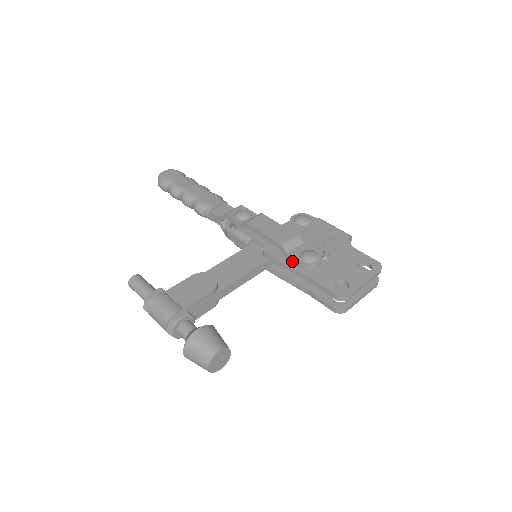
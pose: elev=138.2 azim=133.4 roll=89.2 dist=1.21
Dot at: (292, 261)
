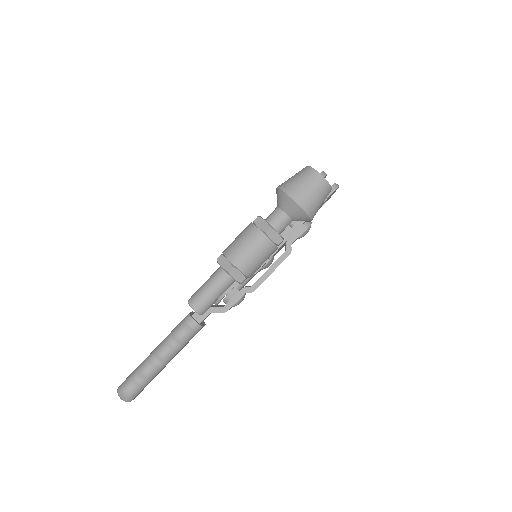
Dot at: occluded
